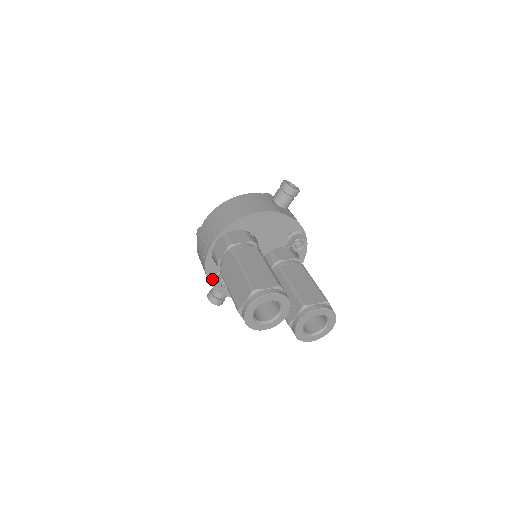
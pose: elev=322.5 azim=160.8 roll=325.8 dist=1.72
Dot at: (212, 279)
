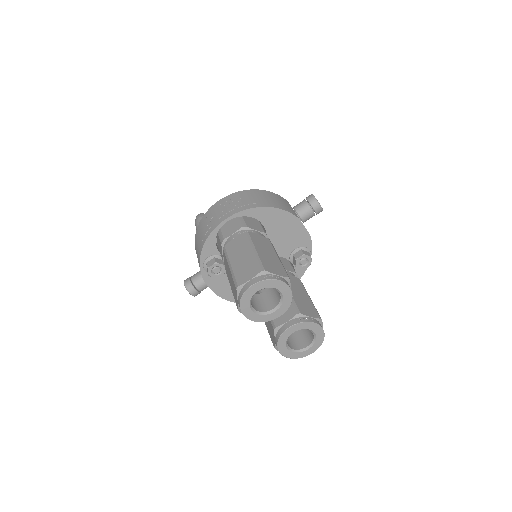
Dot at: (204, 260)
